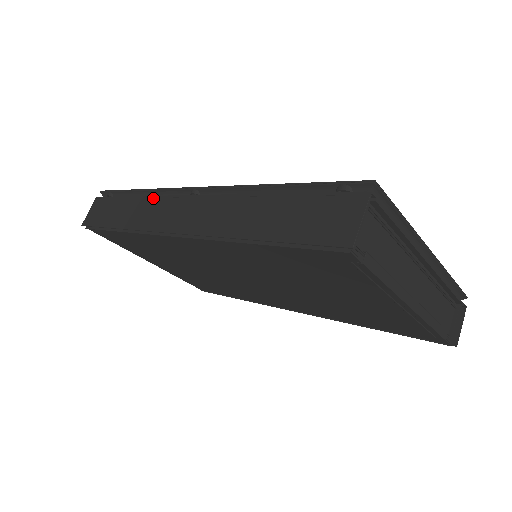
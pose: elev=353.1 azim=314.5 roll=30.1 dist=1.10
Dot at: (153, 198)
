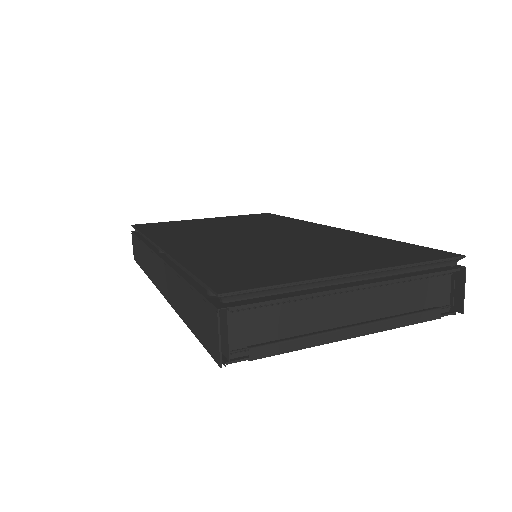
Dot at: (147, 249)
